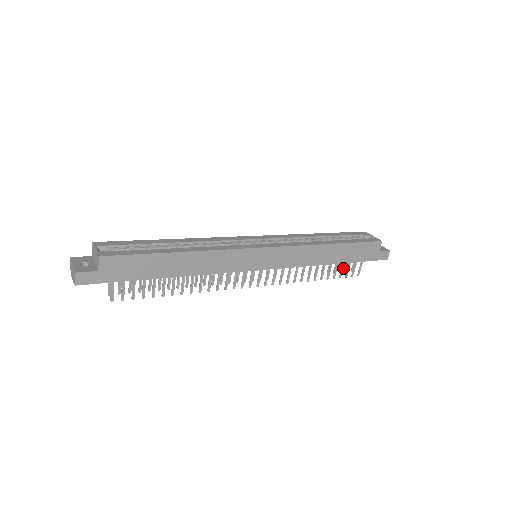
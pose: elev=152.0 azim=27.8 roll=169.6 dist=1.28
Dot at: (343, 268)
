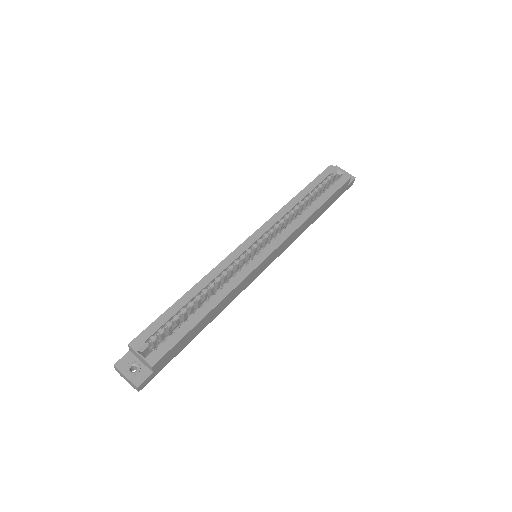
Dot at: occluded
